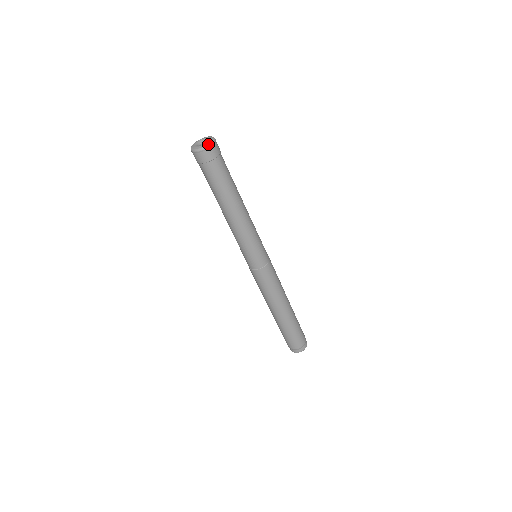
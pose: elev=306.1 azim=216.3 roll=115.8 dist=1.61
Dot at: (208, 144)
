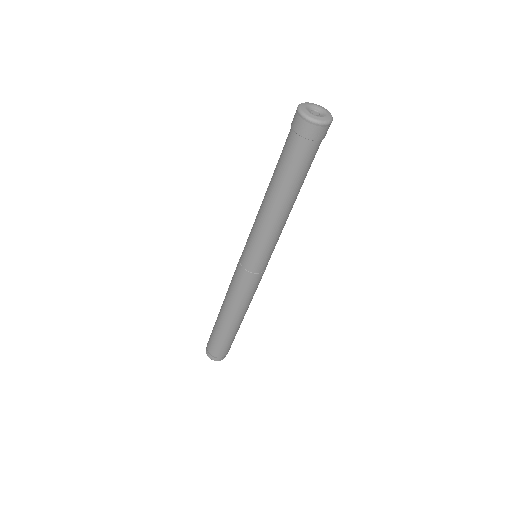
Dot at: (331, 118)
